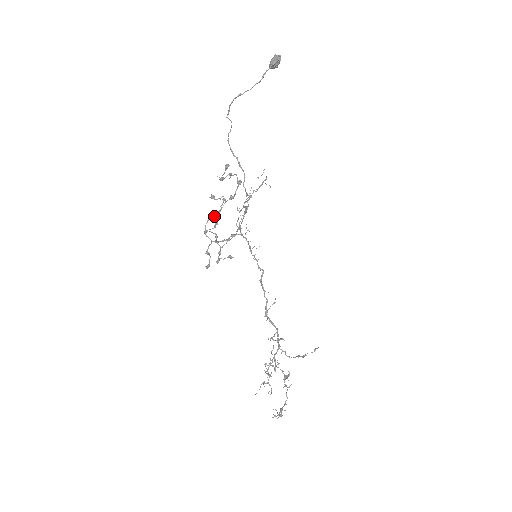
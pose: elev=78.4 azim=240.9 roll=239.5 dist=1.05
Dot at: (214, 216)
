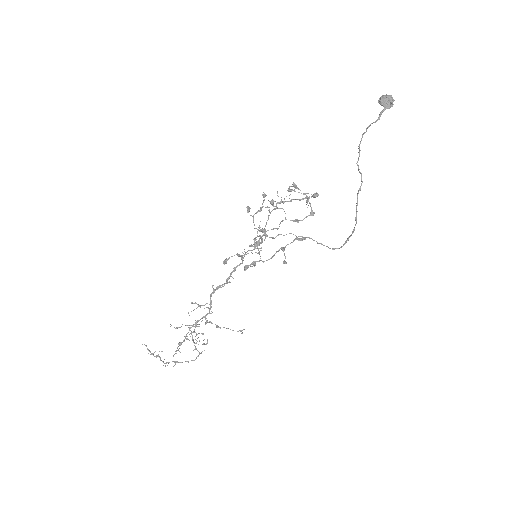
Dot at: (249, 208)
